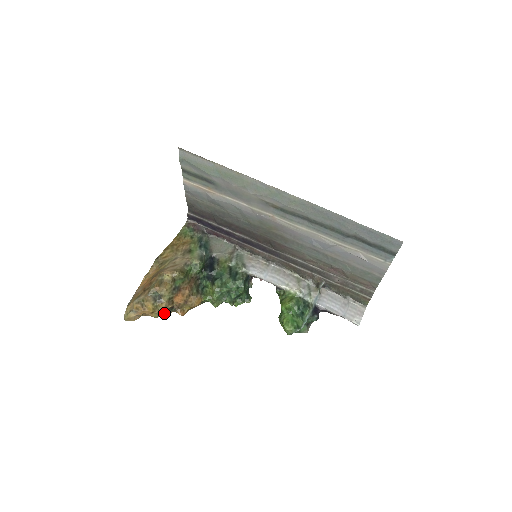
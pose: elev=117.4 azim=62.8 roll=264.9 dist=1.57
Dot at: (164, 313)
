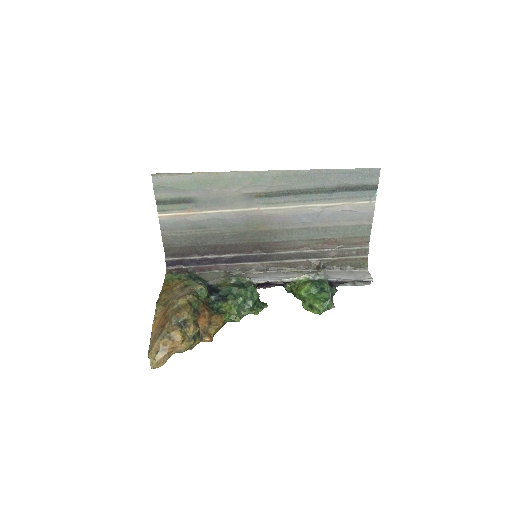
Dot at: (194, 340)
